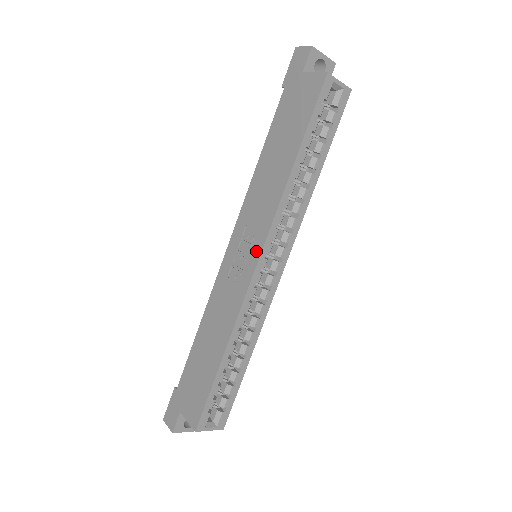
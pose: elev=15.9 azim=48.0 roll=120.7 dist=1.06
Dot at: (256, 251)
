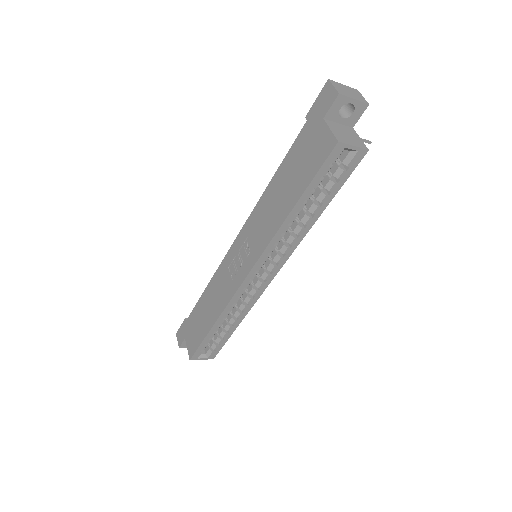
Dot at: (248, 266)
